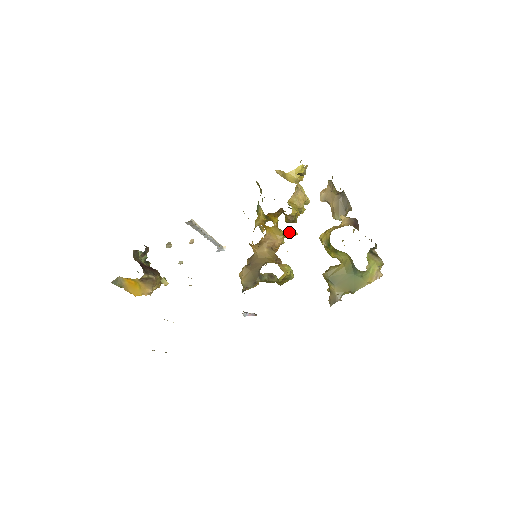
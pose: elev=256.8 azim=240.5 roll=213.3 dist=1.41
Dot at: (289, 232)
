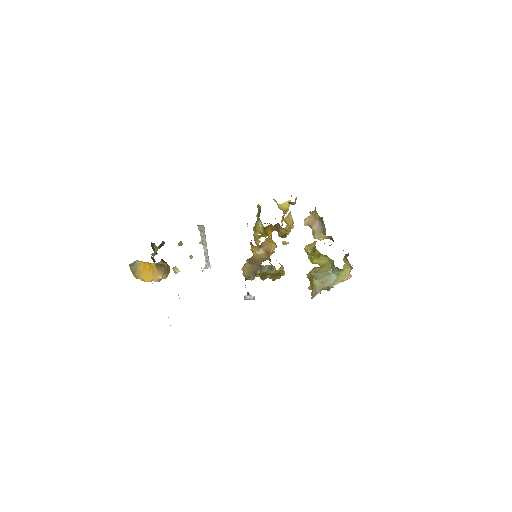
Dot at: (282, 242)
